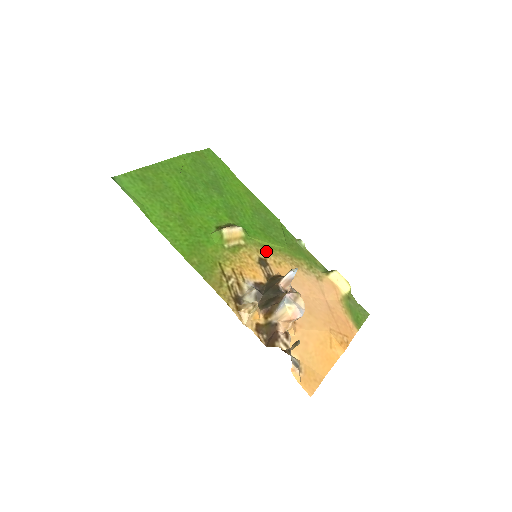
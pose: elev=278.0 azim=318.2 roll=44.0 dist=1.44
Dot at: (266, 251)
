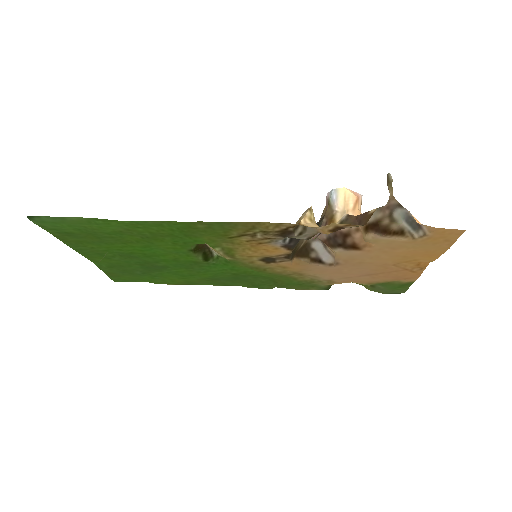
Dot at: (259, 266)
